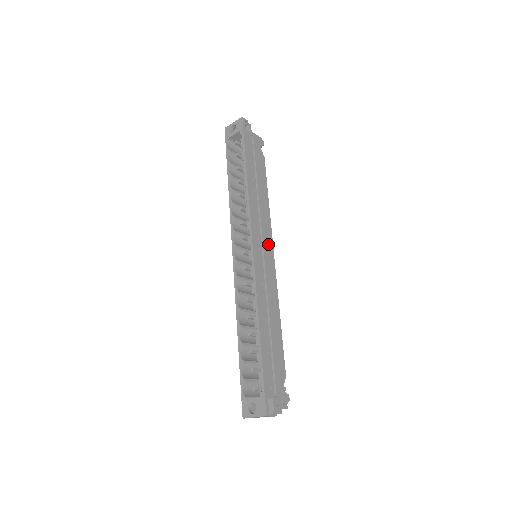
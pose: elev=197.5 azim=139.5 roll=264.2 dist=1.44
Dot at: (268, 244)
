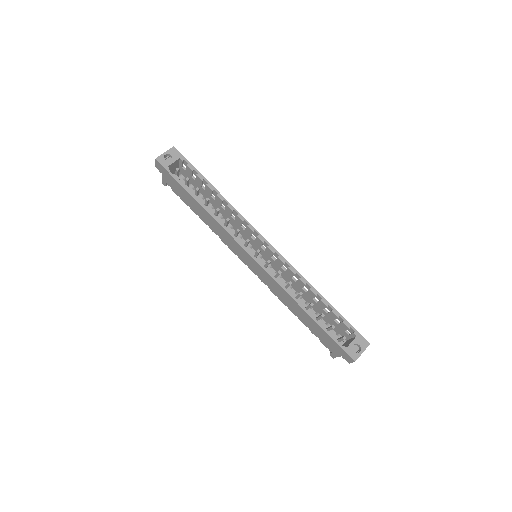
Dot at: (254, 245)
